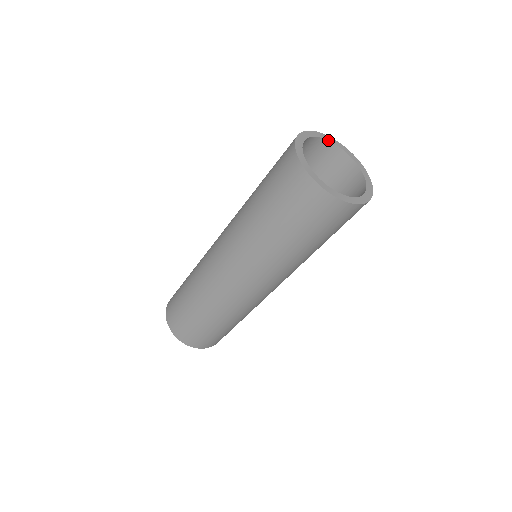
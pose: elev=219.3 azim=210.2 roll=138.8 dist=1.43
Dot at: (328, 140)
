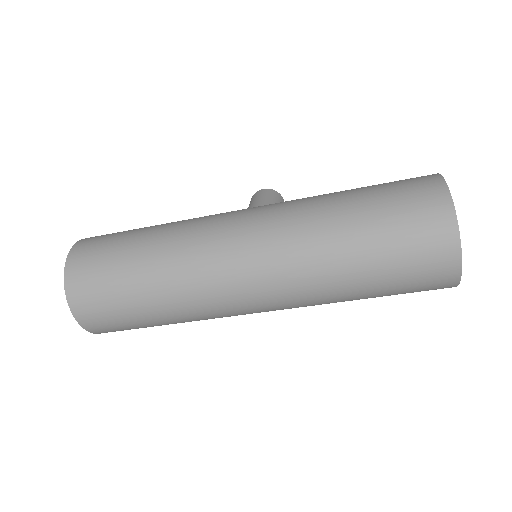
Dot at: occluded
